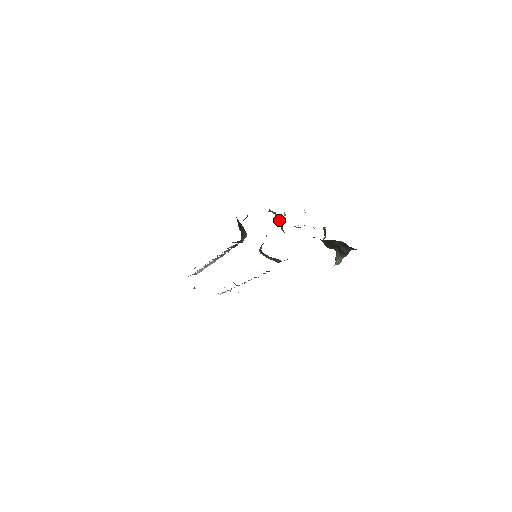
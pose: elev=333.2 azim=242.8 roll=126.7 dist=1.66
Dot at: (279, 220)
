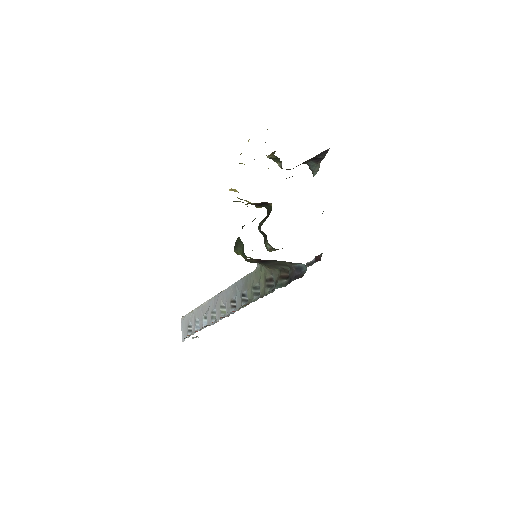
Dot at: (256, 204)
